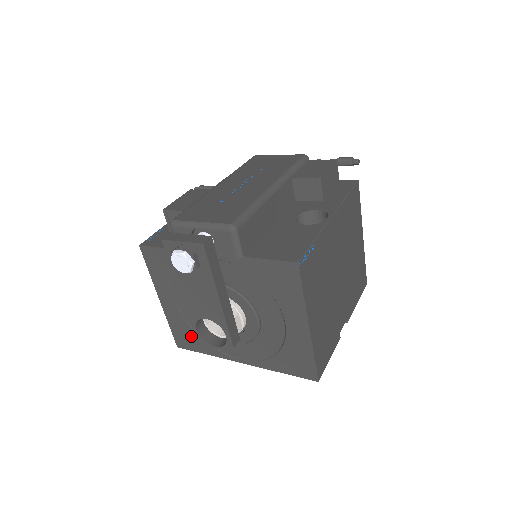
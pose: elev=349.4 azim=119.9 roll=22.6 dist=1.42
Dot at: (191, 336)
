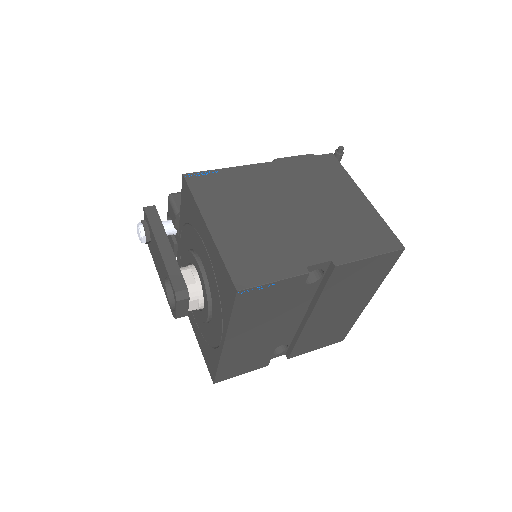
Dot at: (209, 352)
